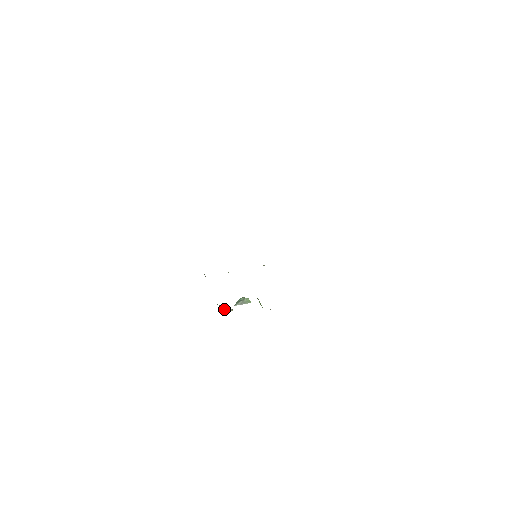
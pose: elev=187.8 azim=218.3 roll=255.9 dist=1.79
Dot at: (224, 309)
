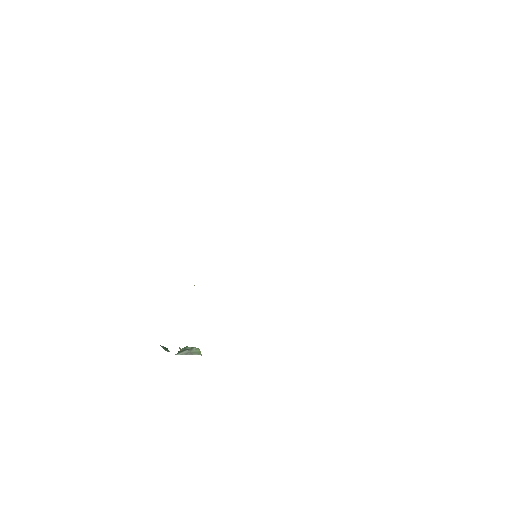
Dot at: occluded
